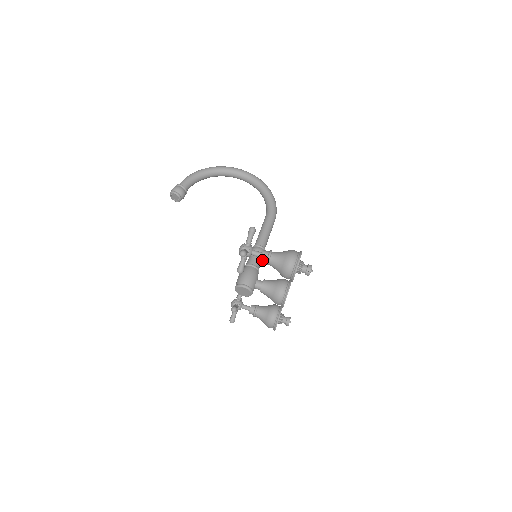
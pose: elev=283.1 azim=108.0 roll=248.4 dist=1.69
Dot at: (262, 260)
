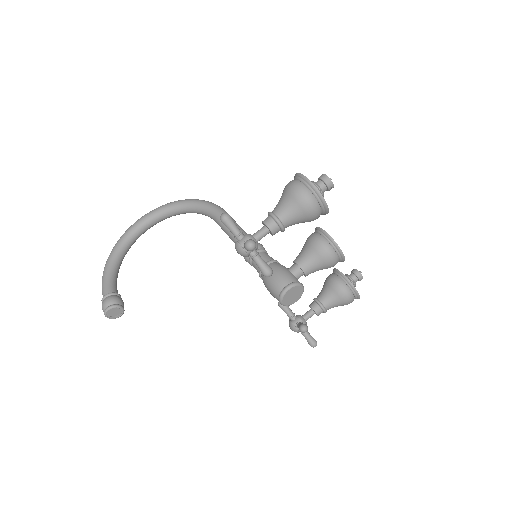
Dot at: (273, 232)
